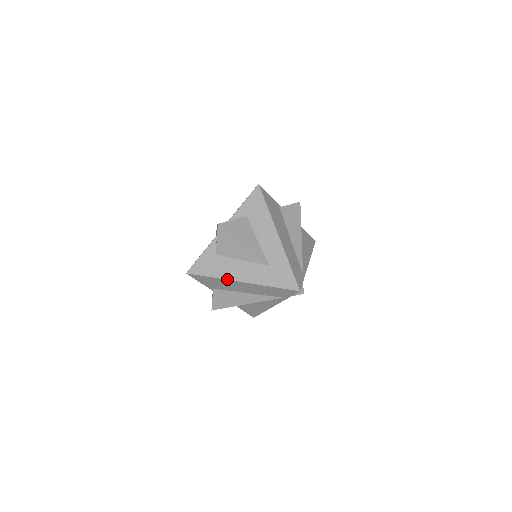
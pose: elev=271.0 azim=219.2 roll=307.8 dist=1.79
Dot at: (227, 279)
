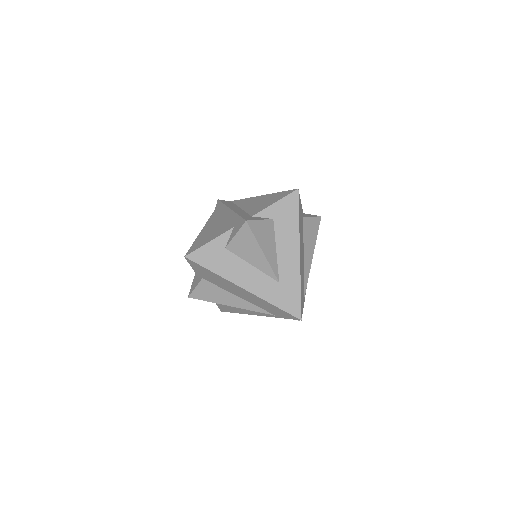
Dot at: (229, 280)
